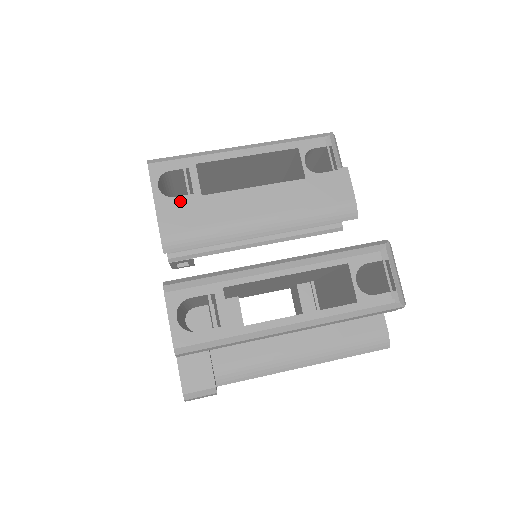
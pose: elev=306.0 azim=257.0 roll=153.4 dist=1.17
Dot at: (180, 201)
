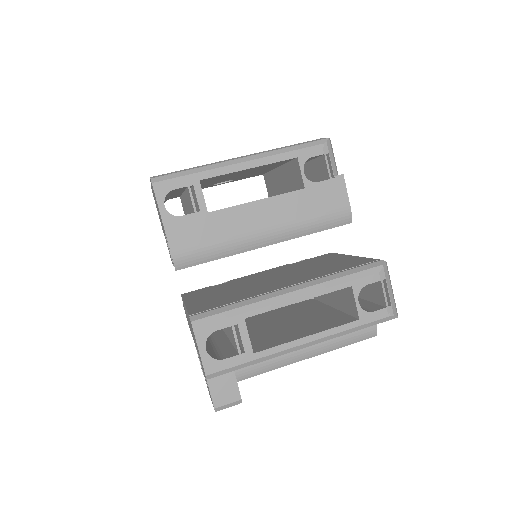
Dot at: (187, 220)
